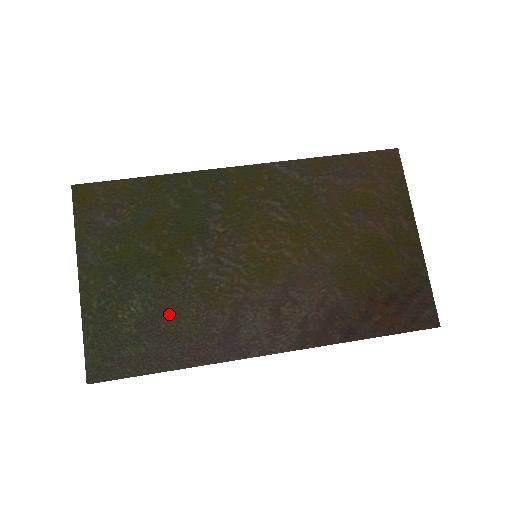
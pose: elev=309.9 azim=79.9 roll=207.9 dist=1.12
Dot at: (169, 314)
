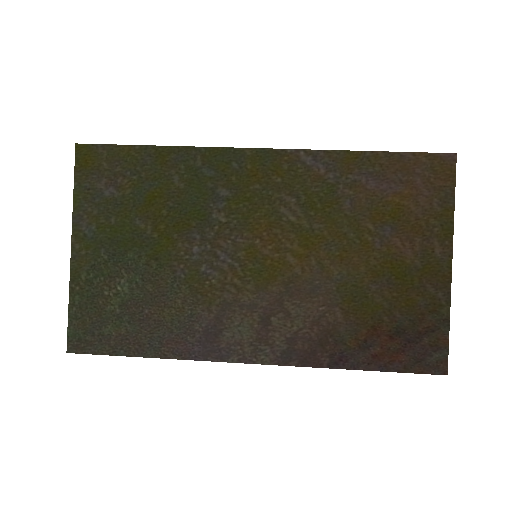
Dot at: (154, 300)
